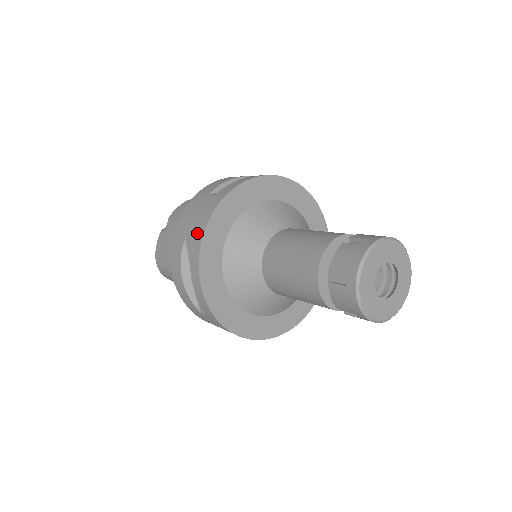
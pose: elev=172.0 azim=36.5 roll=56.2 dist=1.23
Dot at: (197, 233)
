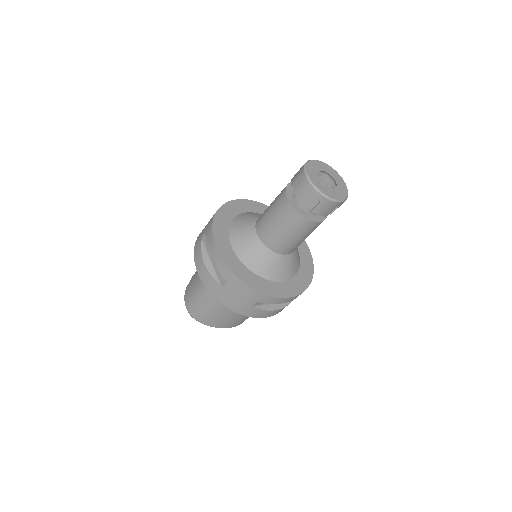
Dot at: (209, 226)
